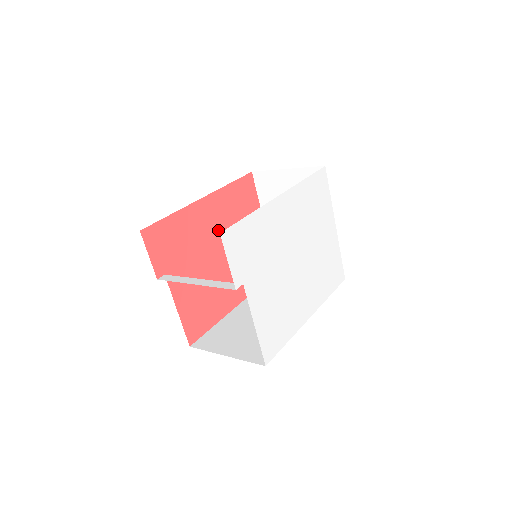
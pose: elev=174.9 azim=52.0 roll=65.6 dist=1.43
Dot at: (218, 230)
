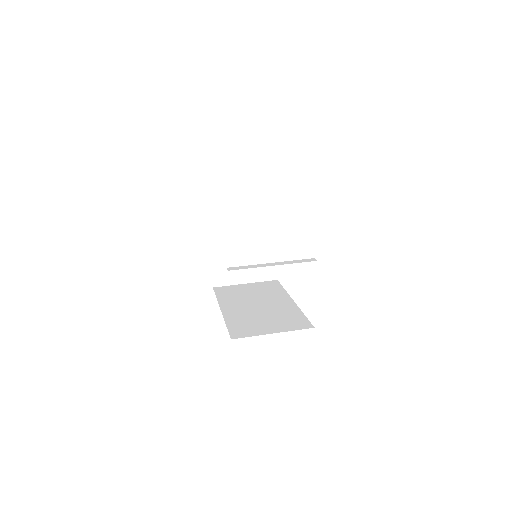
Dot at: occluded
